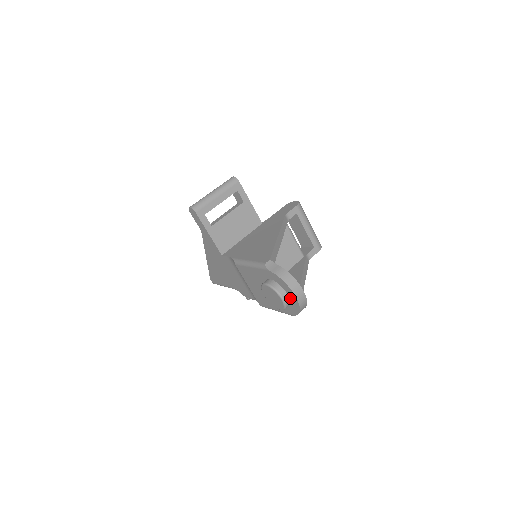
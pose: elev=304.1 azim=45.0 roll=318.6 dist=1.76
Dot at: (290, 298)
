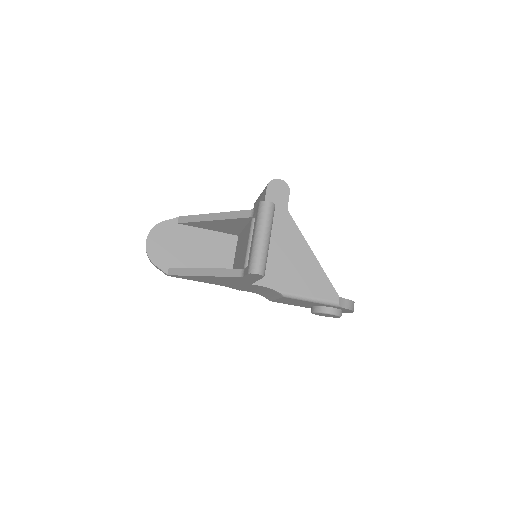
Dot at: occluded
